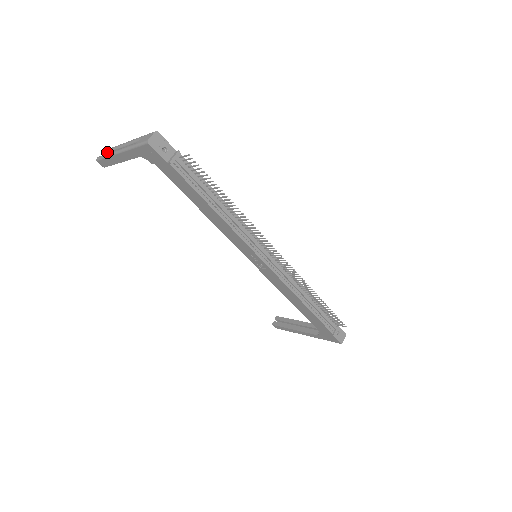
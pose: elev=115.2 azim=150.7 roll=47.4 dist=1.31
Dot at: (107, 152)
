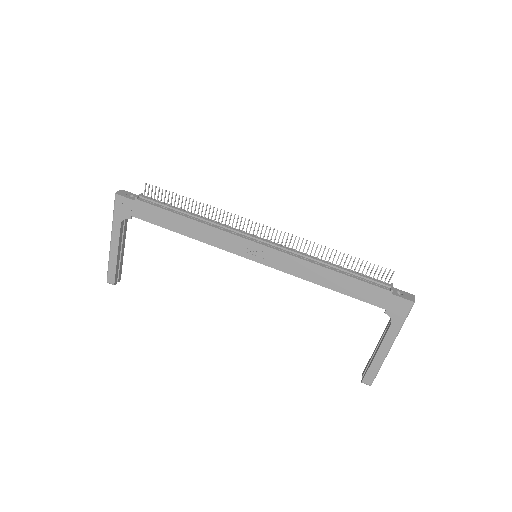
Dot at: occluded
